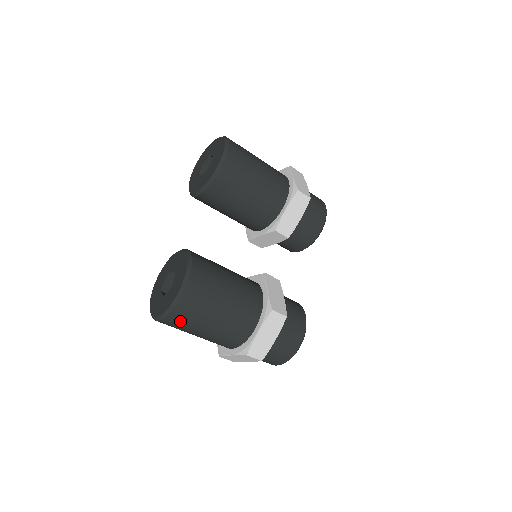
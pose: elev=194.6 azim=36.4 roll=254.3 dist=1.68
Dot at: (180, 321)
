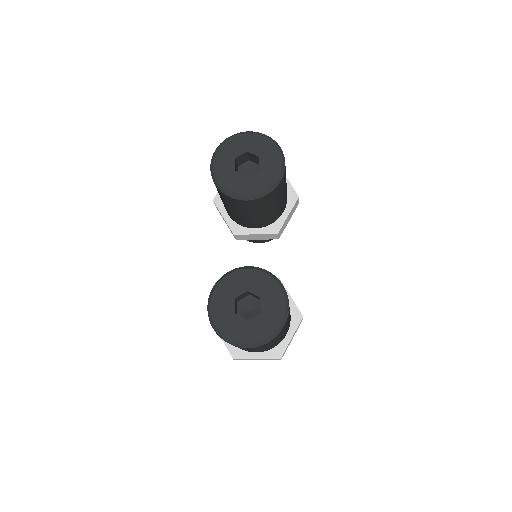
Dot at: (266, 345)
